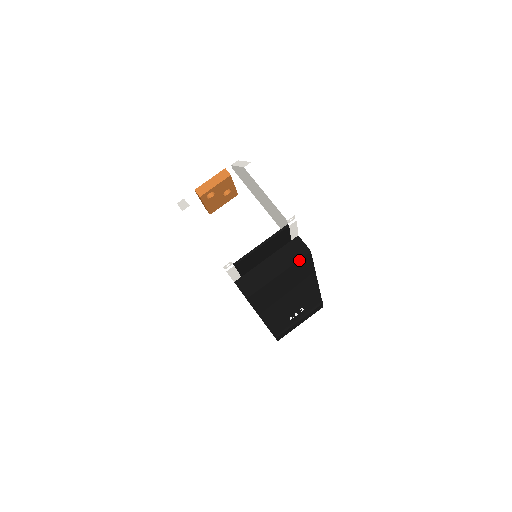
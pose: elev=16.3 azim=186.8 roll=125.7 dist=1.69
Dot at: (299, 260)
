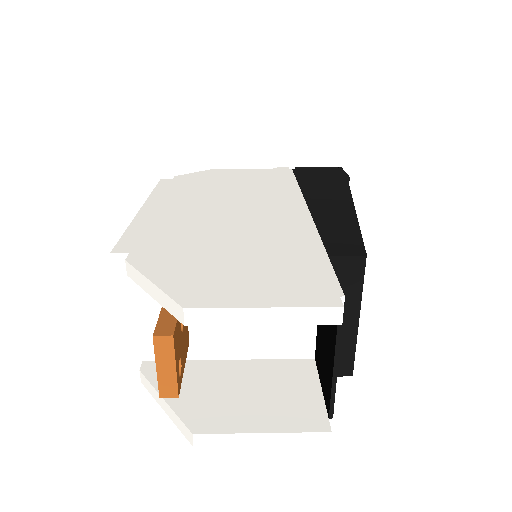
Dot at: (363, 279)
